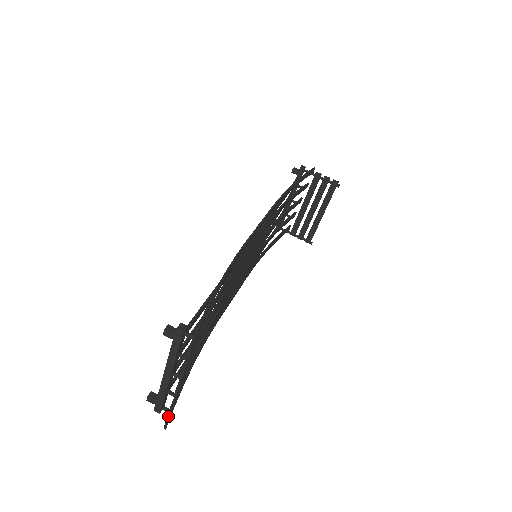
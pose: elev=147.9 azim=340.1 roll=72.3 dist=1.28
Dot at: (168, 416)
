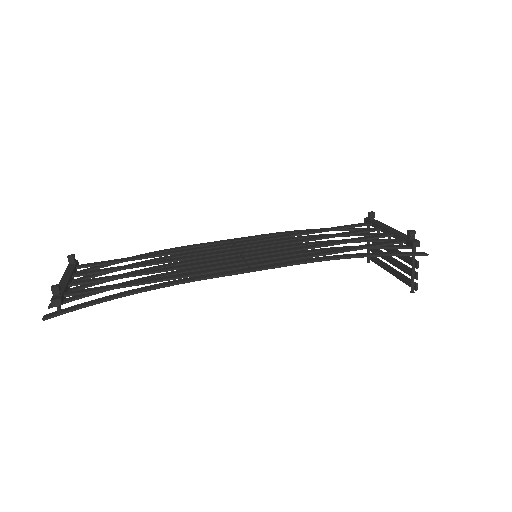
Dot at: occluded
